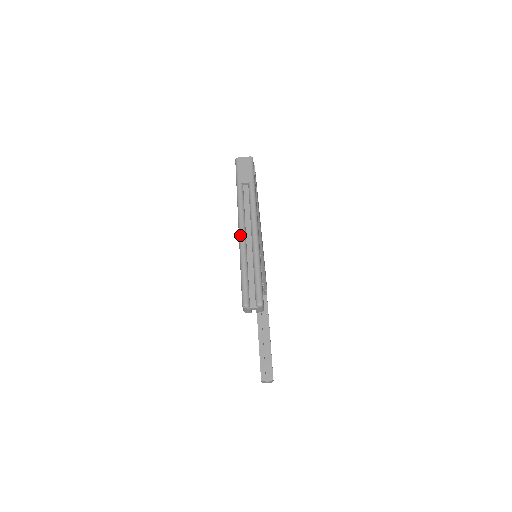
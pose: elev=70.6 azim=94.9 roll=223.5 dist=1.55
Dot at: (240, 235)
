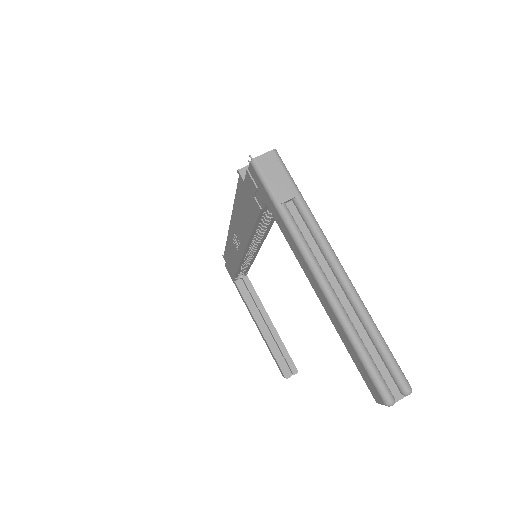
Dot at: (327, 293)
